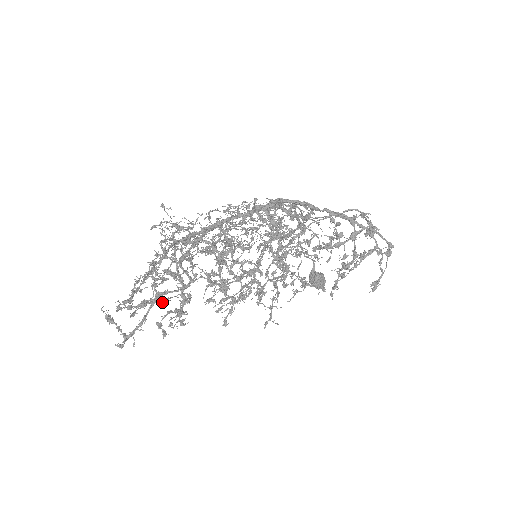
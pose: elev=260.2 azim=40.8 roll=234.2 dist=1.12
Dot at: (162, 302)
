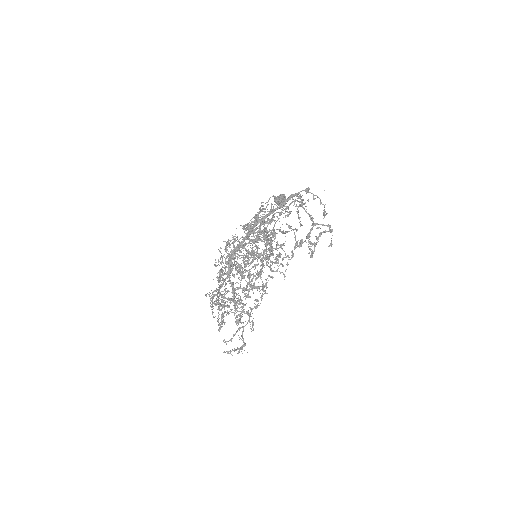
Dot at: occluded
